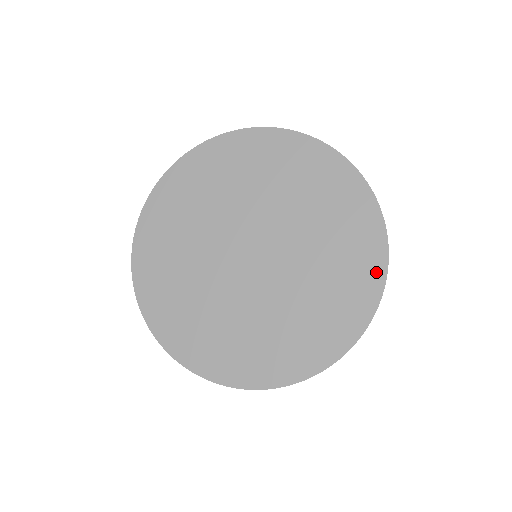
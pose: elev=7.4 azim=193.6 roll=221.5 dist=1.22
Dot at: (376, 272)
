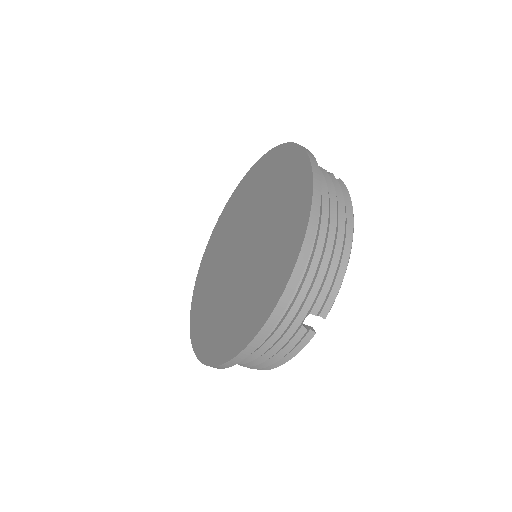
Dot at: (302, 224)
